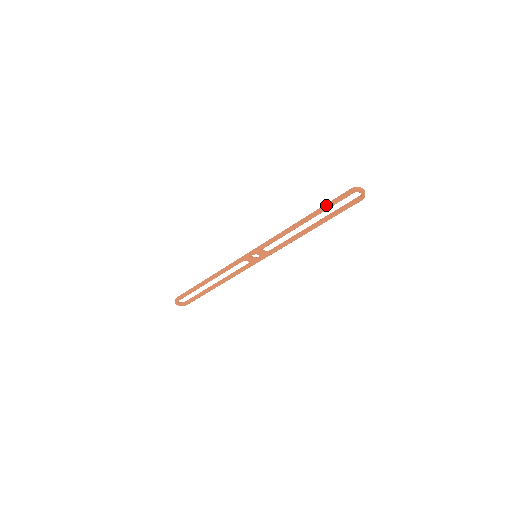
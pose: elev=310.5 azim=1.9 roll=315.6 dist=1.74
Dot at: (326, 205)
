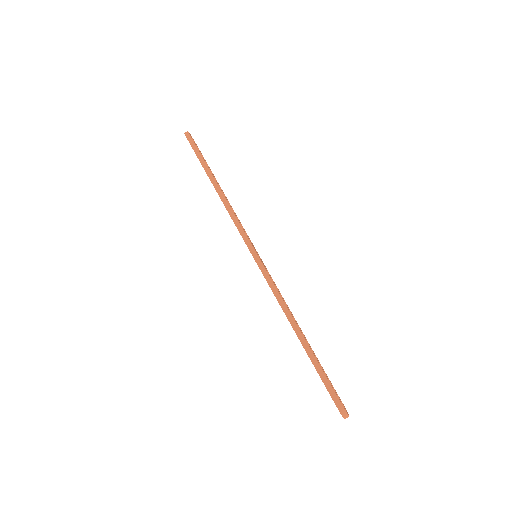
Dot at: (319, 370)
